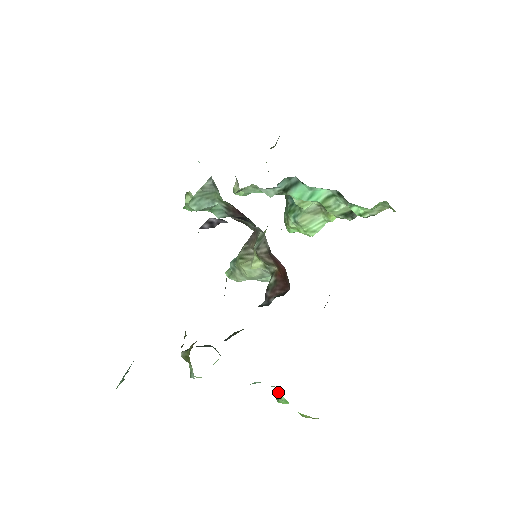
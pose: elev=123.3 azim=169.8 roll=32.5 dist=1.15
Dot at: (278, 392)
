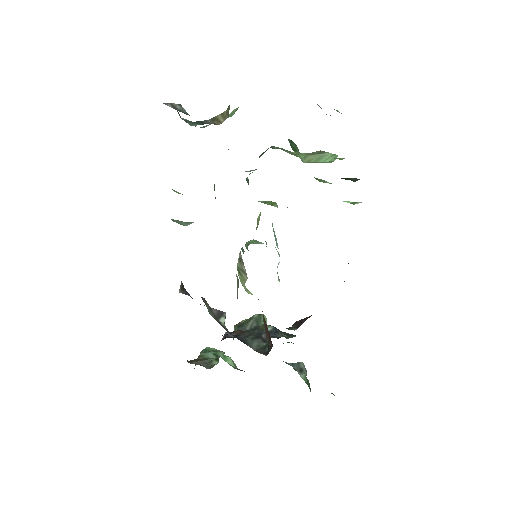
Dot at: occluded
